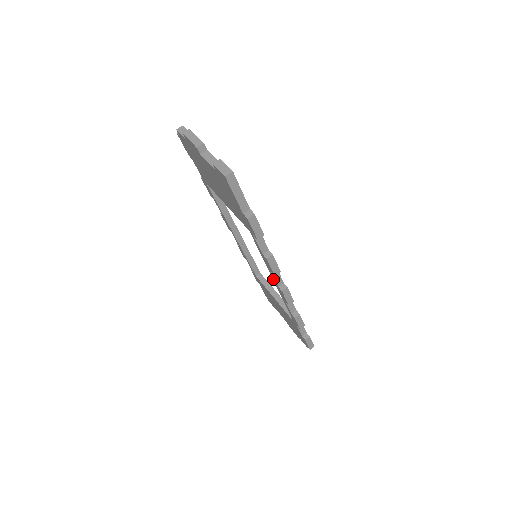
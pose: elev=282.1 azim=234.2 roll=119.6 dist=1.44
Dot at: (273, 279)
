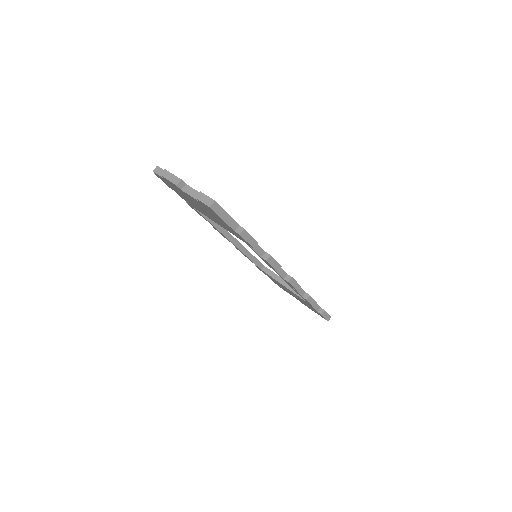
Dot at: occluded
